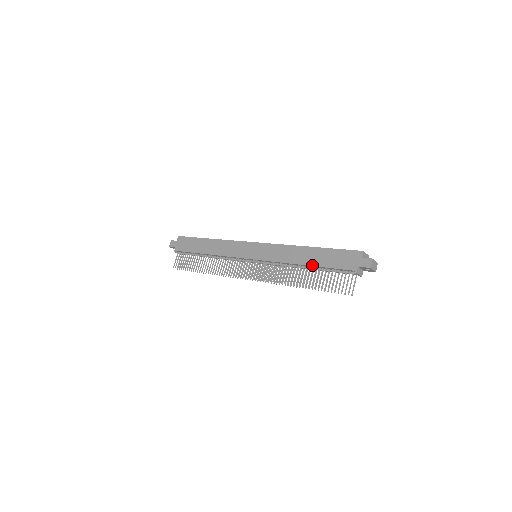
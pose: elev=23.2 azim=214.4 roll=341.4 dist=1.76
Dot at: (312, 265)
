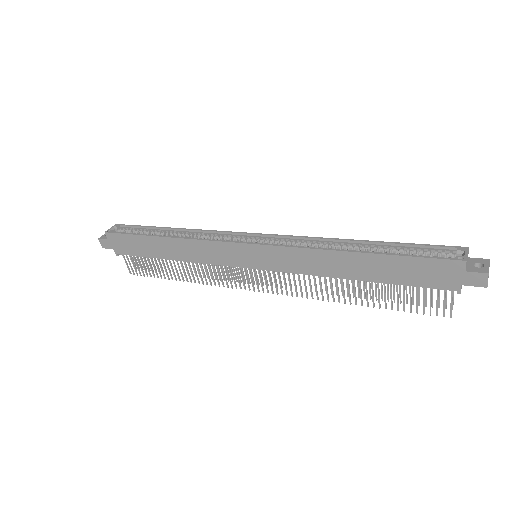
Dot at: (370, 281)
